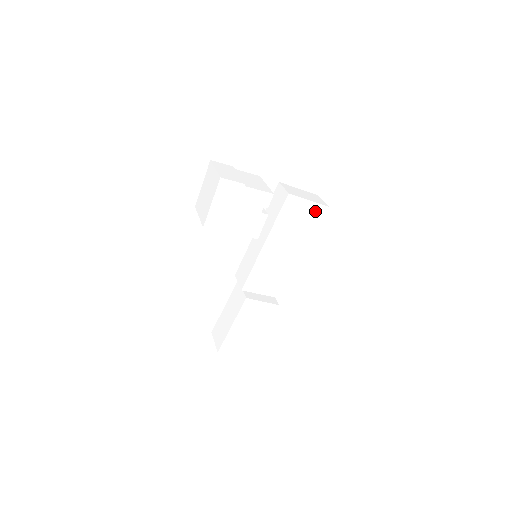
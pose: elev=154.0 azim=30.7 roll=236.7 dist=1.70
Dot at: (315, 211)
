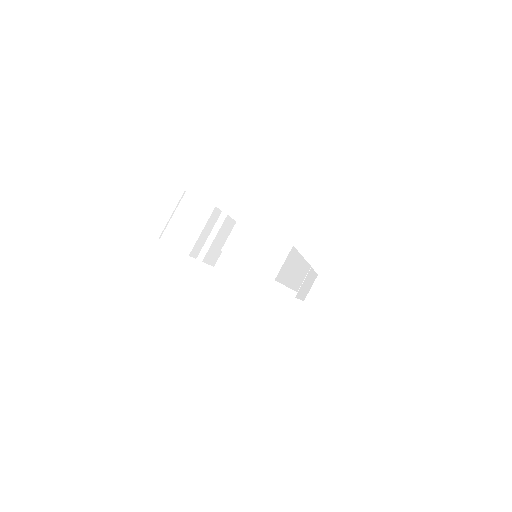
Dot at: occluded
